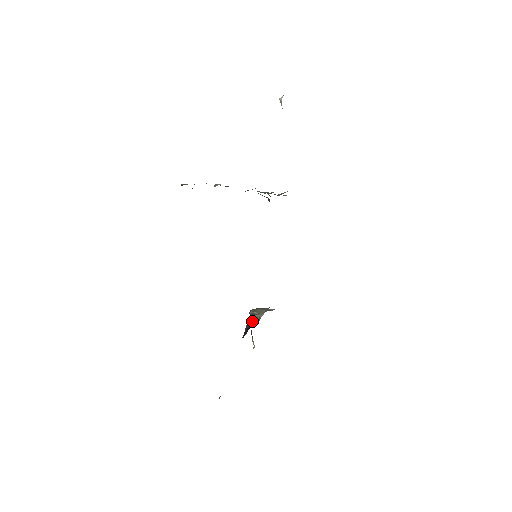
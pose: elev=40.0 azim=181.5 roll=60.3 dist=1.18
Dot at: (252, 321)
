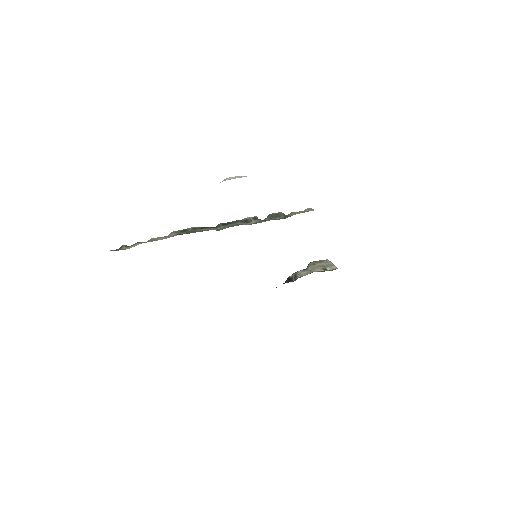
Dot at: (291, 278)
